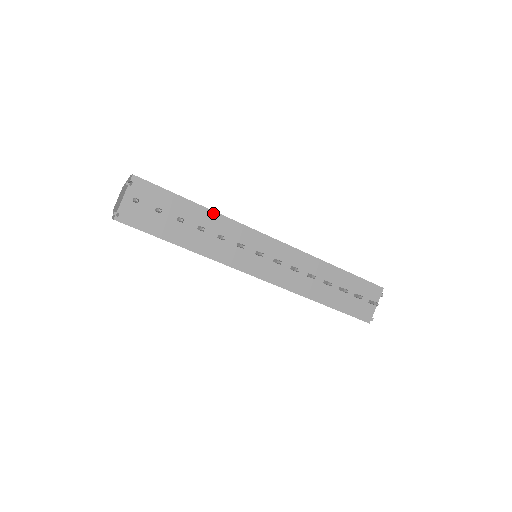
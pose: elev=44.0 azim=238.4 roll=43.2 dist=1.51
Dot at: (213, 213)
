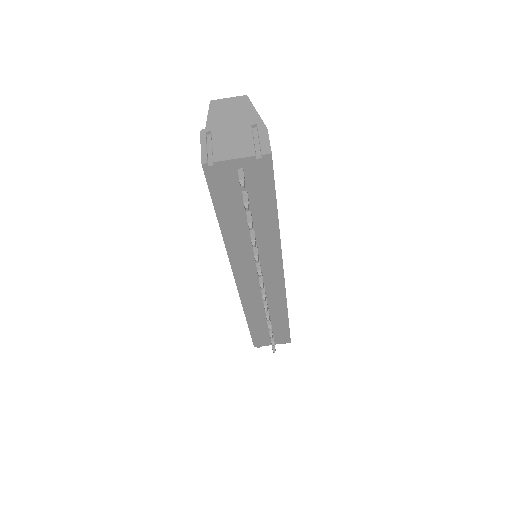
Dot at: (277, 232)
